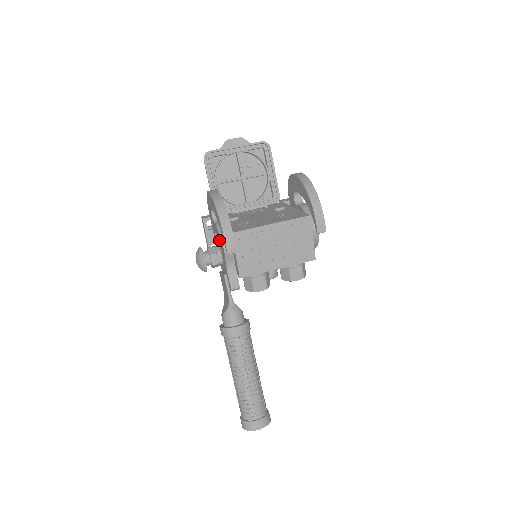
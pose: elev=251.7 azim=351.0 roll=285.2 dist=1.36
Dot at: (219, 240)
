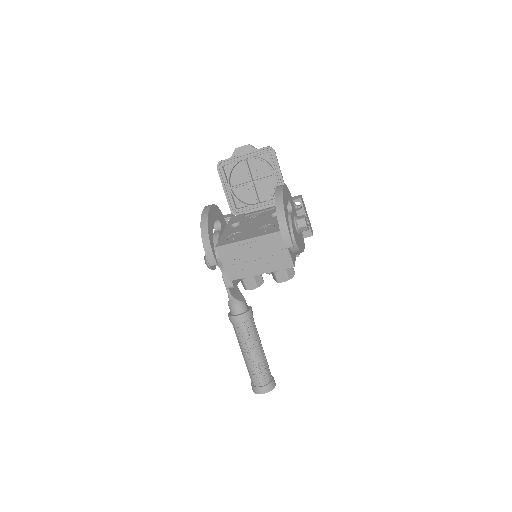
Dot at: occluded
